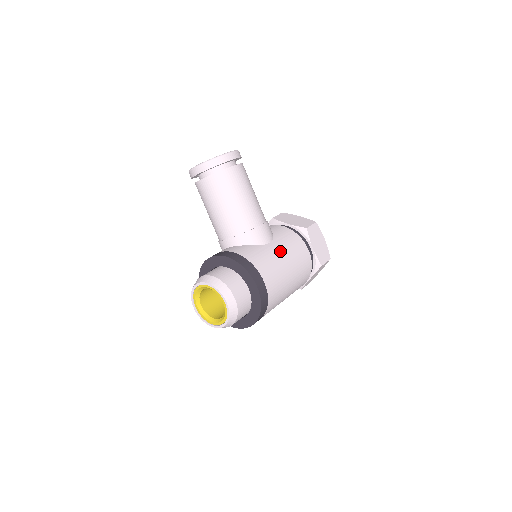
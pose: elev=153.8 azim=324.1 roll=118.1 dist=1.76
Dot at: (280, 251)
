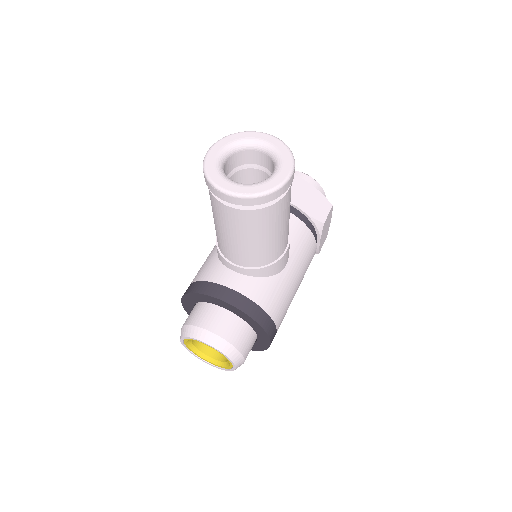
Dot at: (295, 275)
